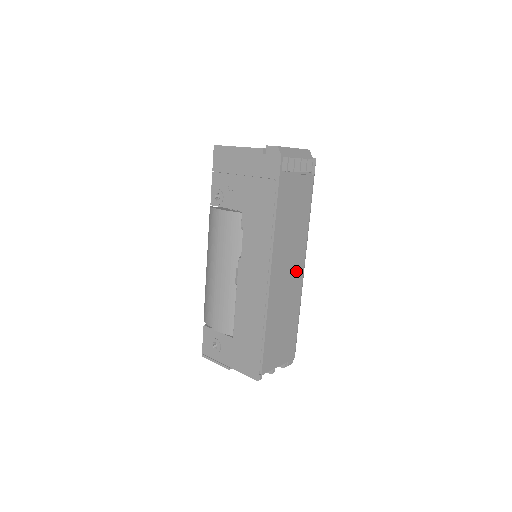
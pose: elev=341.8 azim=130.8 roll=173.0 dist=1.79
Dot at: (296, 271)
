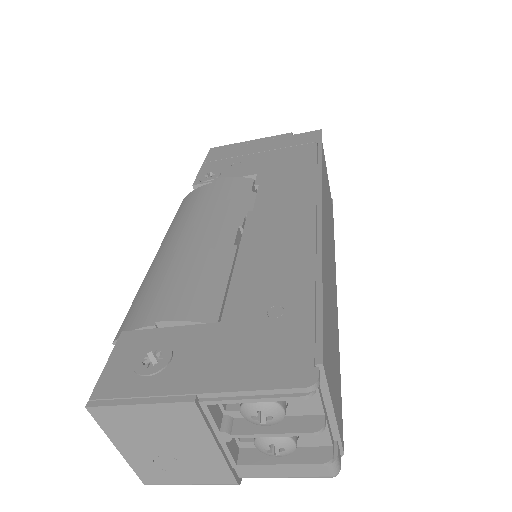
Dot at: (333, 274)
